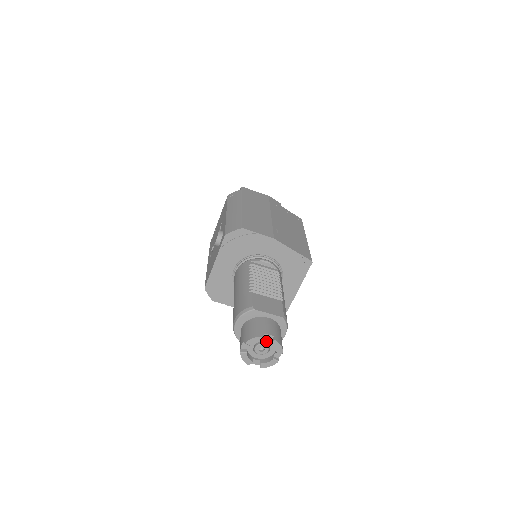
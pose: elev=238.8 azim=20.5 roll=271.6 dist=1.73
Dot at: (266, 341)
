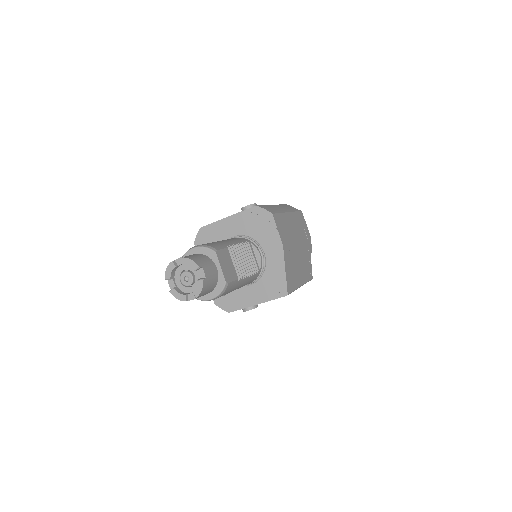
Dot at: (197, 276)
